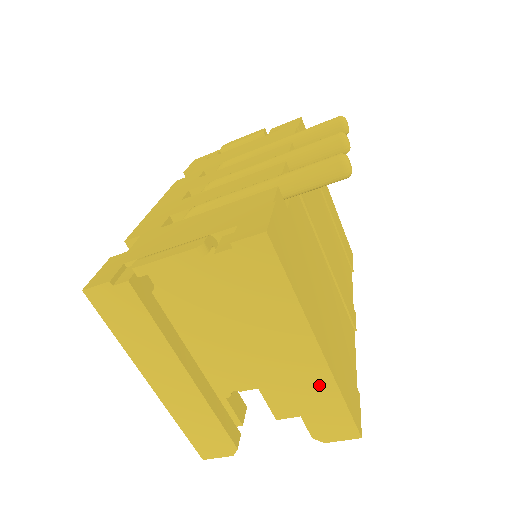
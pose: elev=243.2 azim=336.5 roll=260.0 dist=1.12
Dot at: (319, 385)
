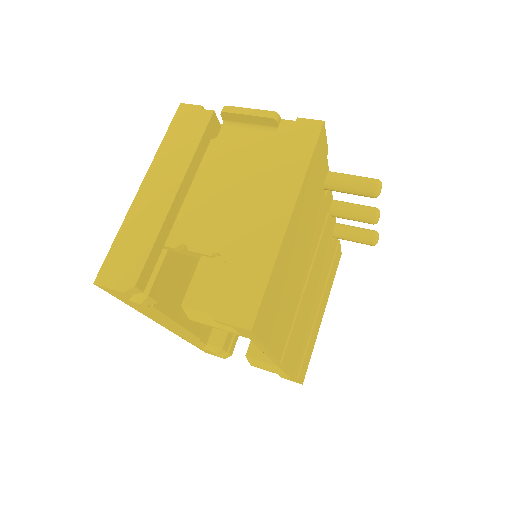
Dot at: (262, 251)
